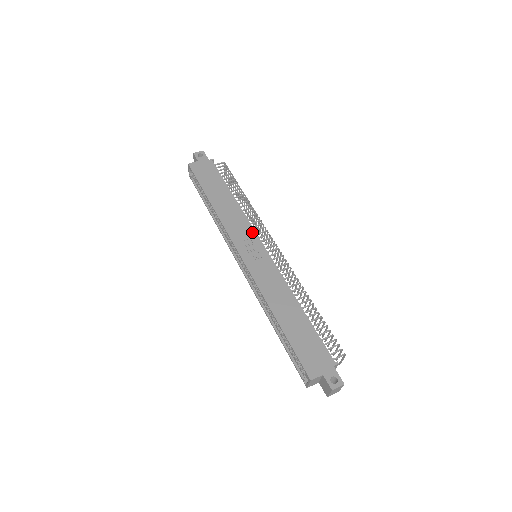
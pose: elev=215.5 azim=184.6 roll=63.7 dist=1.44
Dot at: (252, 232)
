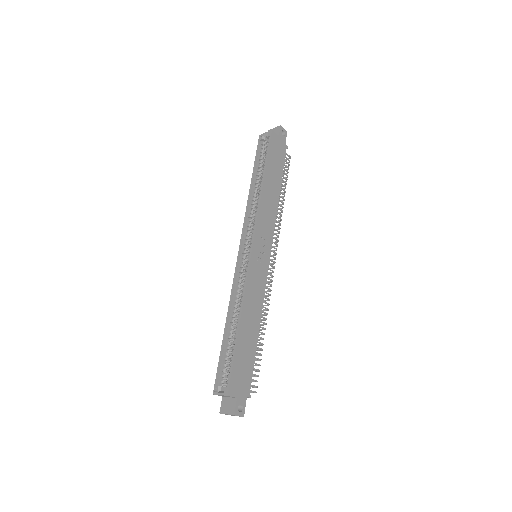
Dot at: (271, 237)
